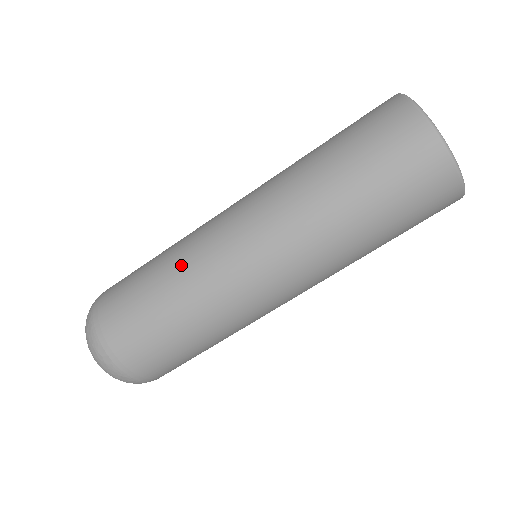
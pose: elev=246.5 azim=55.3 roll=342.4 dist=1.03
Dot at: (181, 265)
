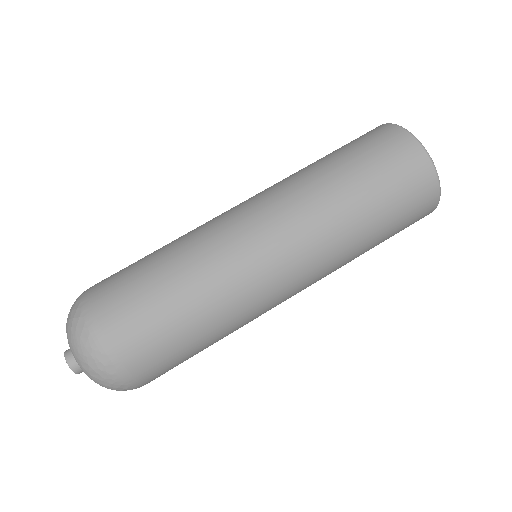
Dot at: (203, 267)
